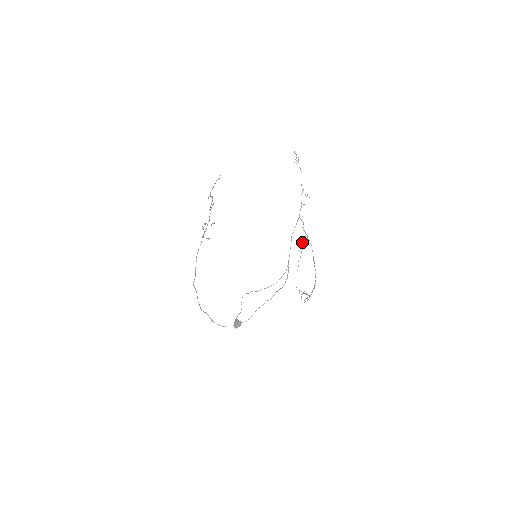
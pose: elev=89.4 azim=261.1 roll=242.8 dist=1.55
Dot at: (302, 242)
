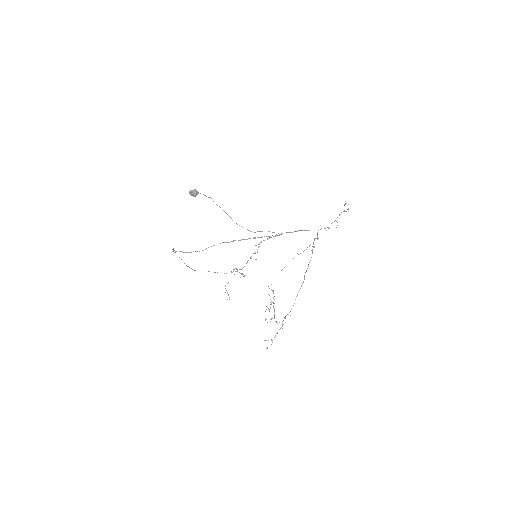
Dot at: occluded
